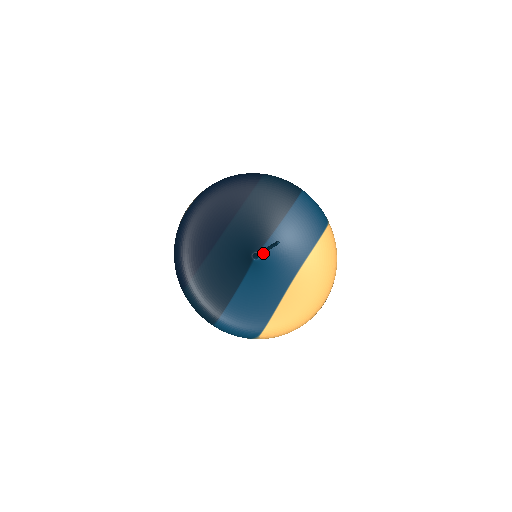
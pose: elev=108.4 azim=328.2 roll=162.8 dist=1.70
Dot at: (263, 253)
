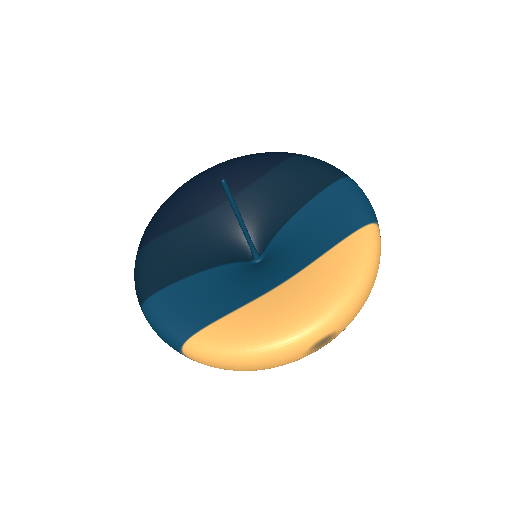
Dot at: (267, 254)
